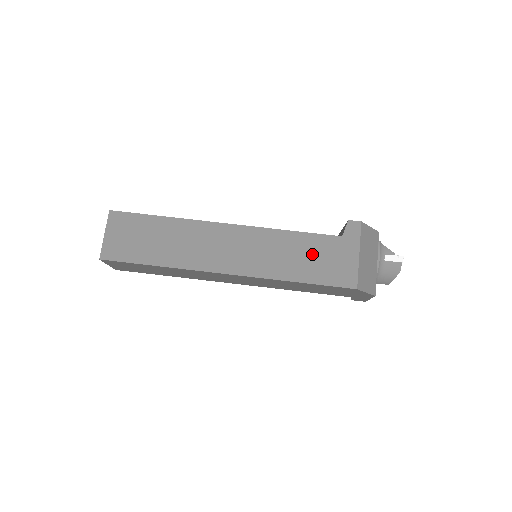
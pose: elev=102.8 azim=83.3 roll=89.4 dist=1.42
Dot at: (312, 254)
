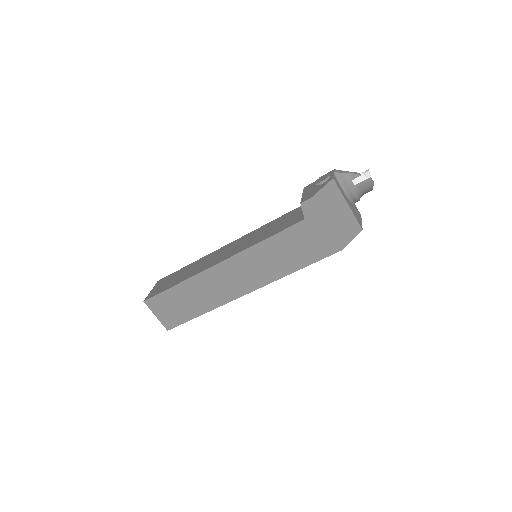
Dot at: (292, 246)
